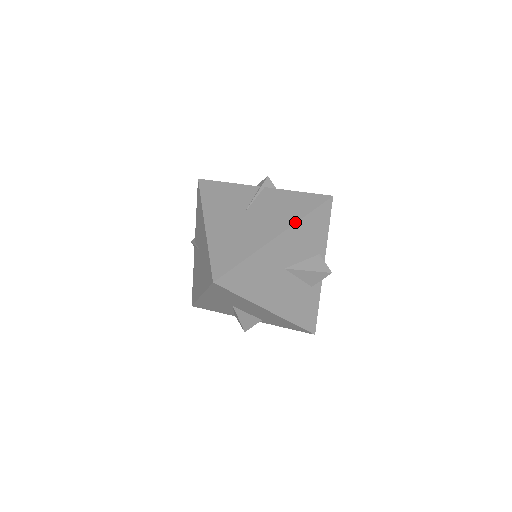
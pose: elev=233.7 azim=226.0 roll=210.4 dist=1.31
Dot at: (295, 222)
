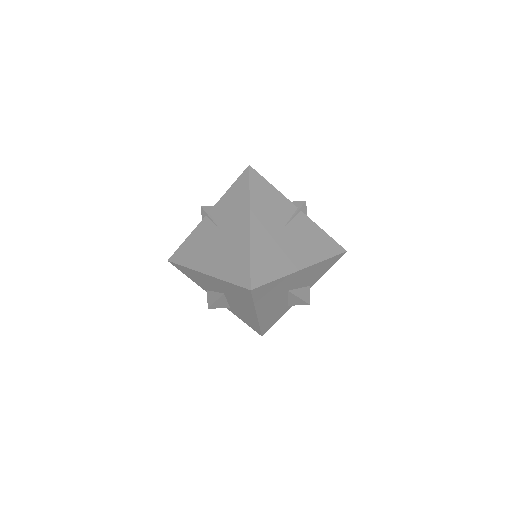
Dot at: (318, 262)
